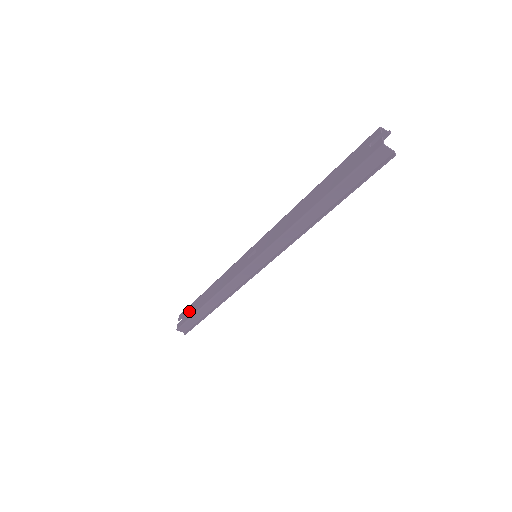
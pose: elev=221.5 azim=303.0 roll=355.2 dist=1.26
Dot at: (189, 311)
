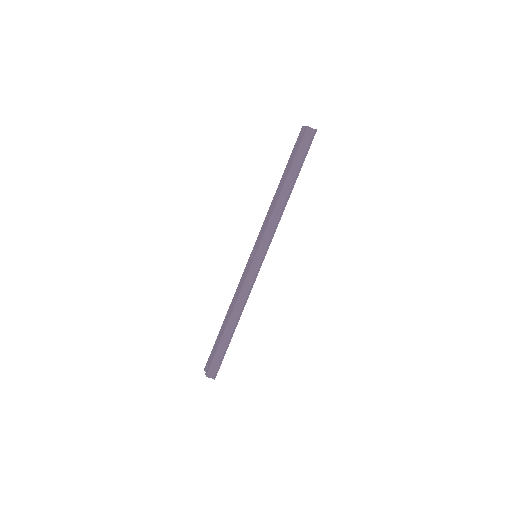
Dot at: (213, 350)
